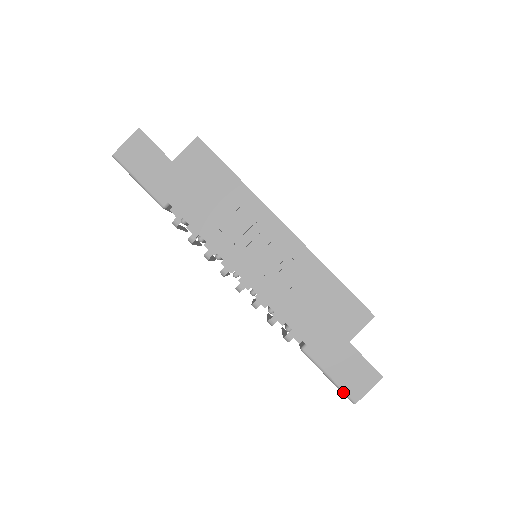
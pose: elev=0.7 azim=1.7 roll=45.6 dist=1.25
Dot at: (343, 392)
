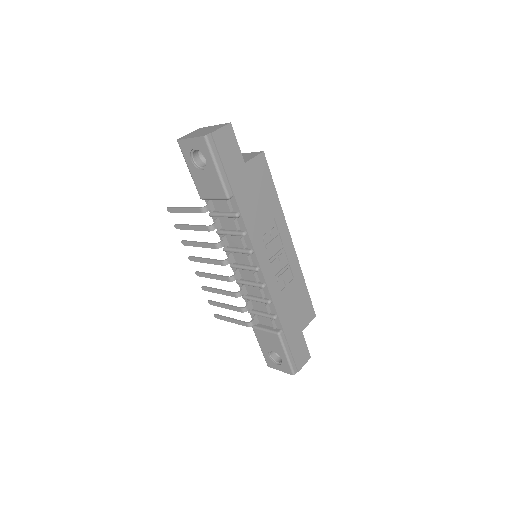
Dot at: (291, 366)
